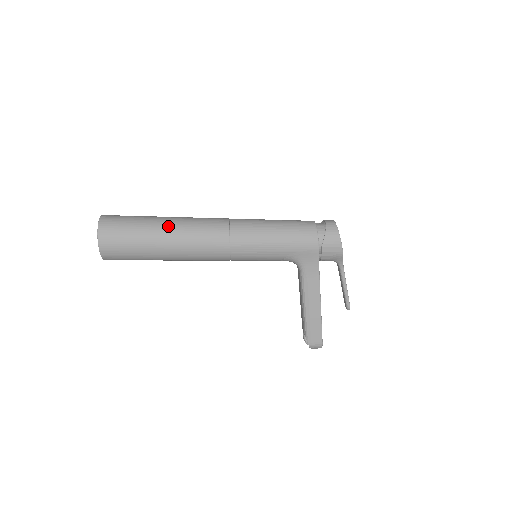
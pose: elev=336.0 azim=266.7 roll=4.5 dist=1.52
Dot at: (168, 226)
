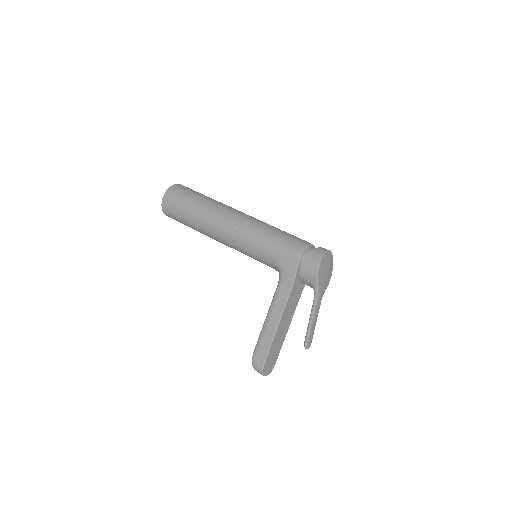
Dot at: (209, 201)
